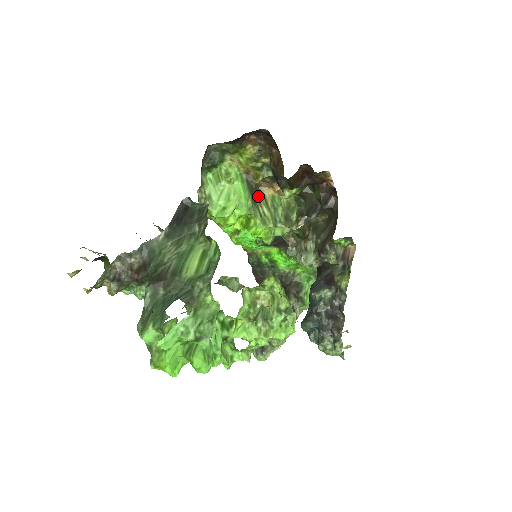
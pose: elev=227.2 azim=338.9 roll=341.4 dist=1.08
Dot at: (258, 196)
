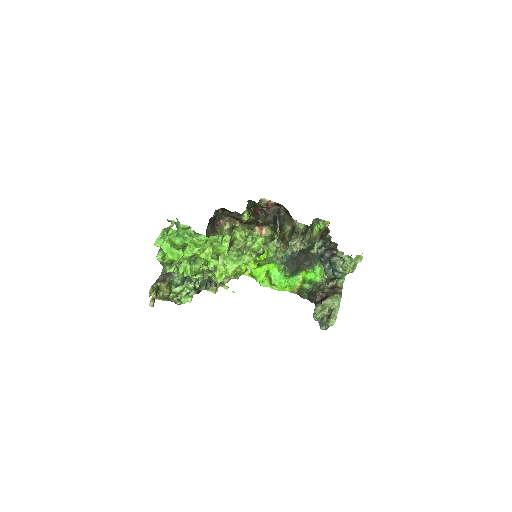
Dot at: occluded
